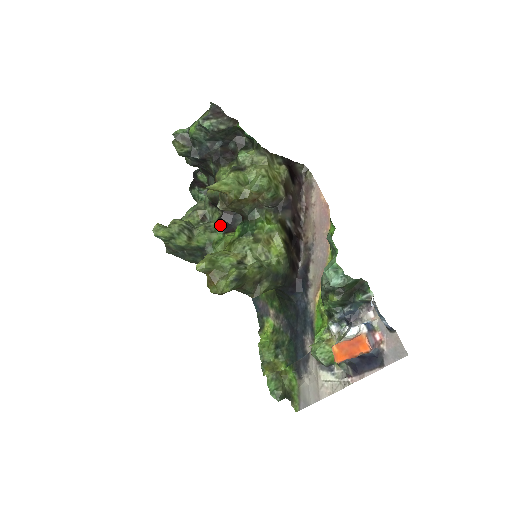
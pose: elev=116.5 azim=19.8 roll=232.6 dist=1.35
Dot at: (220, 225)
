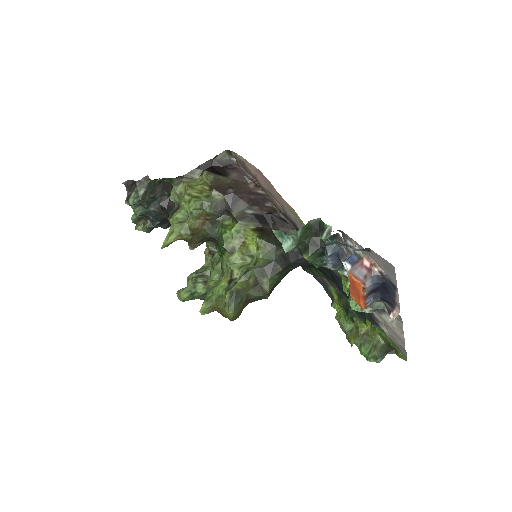
Dot at: (218, 253)
